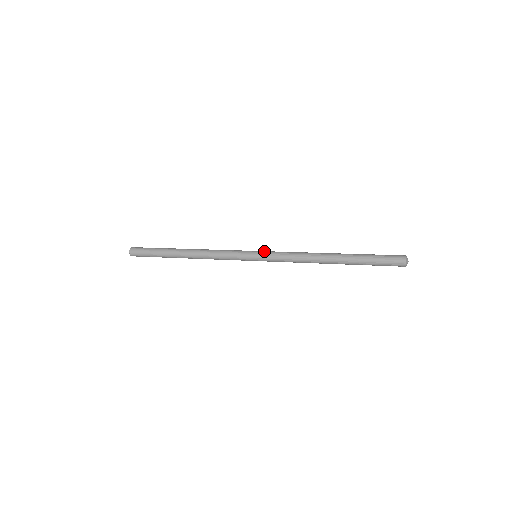
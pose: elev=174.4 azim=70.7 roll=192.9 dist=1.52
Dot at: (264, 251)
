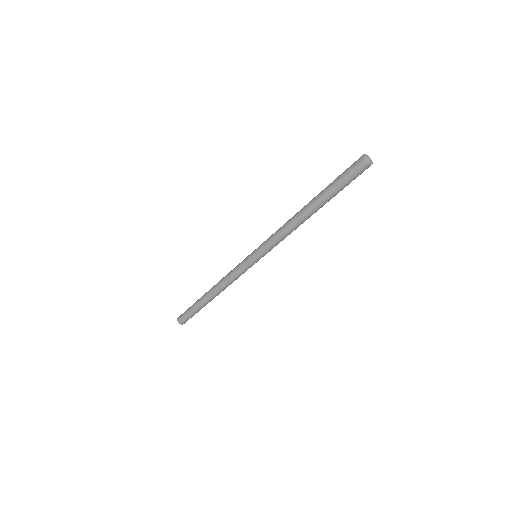
Dot at: occluded
